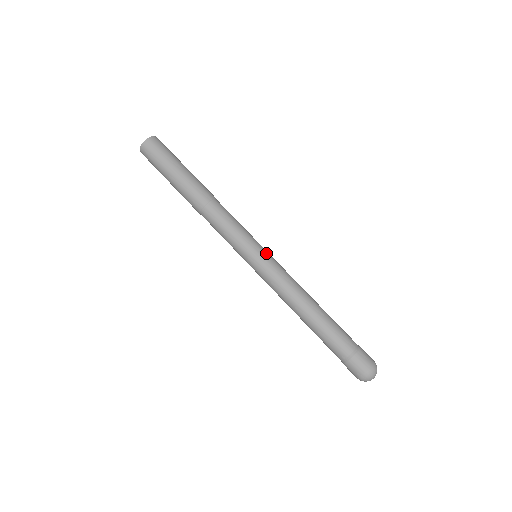
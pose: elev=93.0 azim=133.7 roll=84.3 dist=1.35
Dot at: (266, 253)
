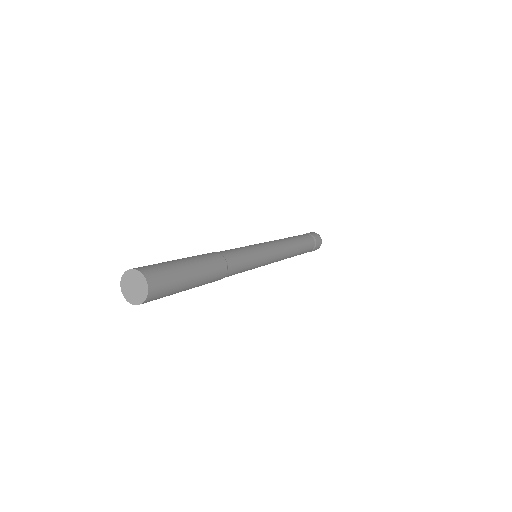
Dot at: (269, 257)
